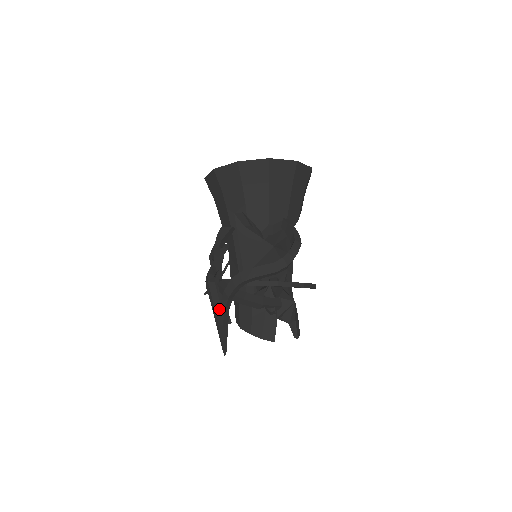
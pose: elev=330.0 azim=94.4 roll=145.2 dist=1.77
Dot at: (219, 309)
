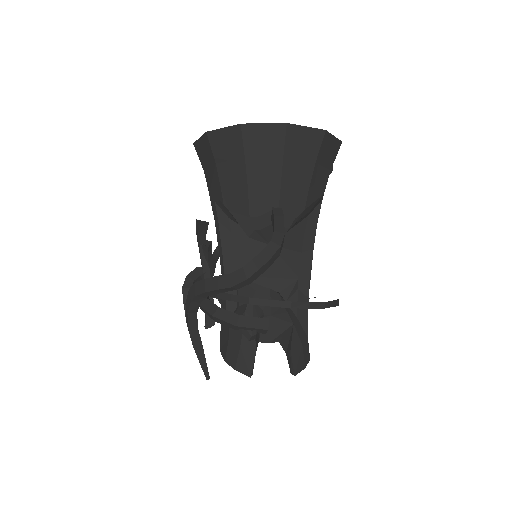
Dot at: (187, 324)
